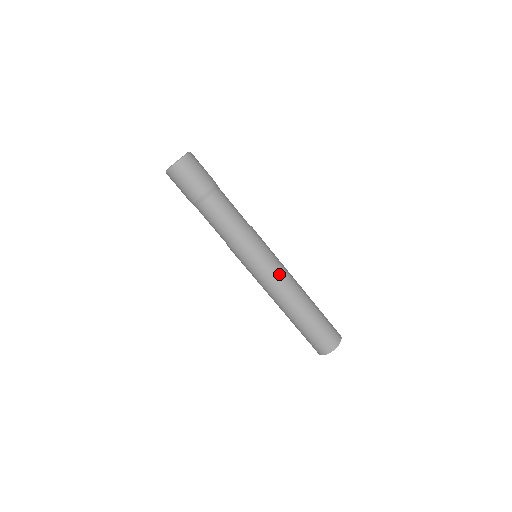
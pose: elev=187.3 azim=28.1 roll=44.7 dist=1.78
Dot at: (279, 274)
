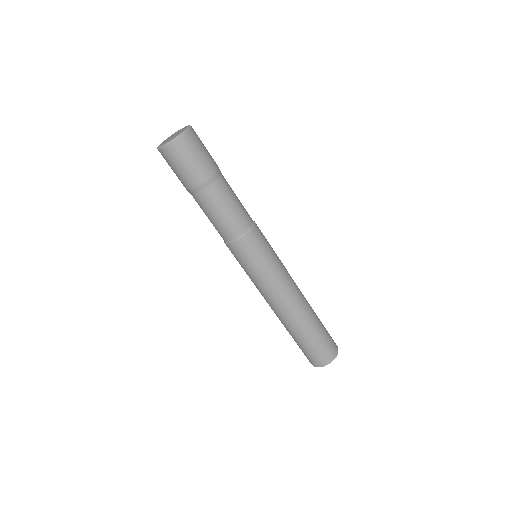
Dot at: (286, 270)
